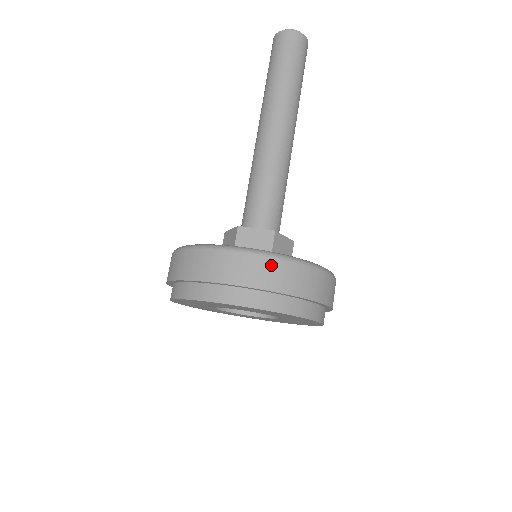
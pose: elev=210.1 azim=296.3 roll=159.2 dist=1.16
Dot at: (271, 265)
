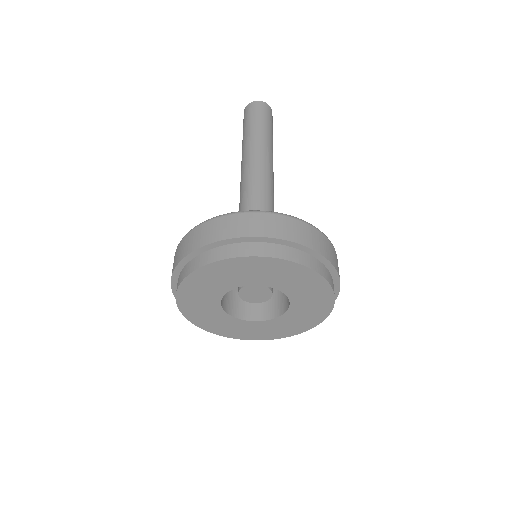
Dot at: (277, 220)
